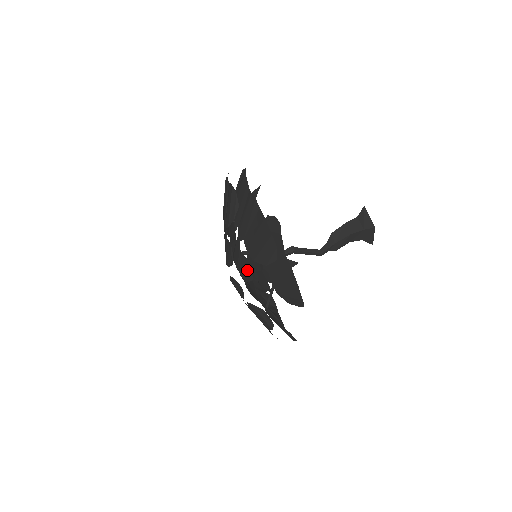
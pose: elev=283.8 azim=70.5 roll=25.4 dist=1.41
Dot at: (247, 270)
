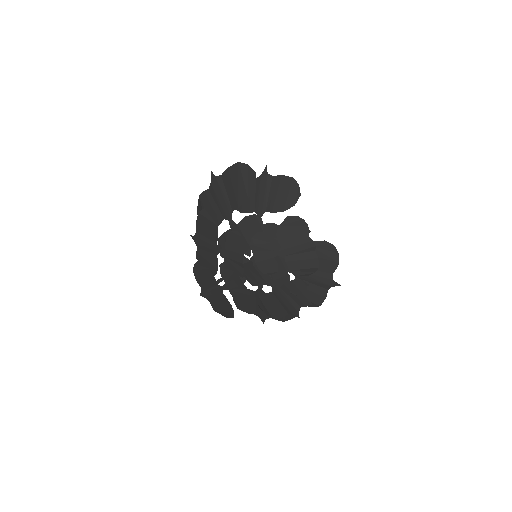
Dot at: (254, 224)
